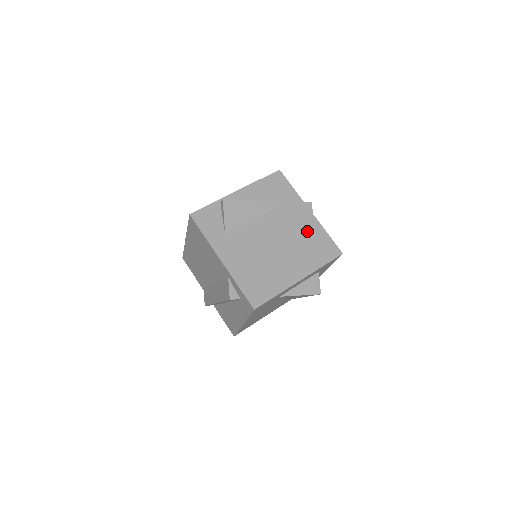
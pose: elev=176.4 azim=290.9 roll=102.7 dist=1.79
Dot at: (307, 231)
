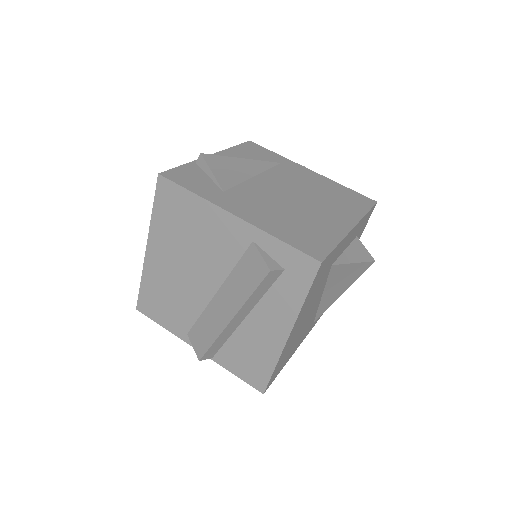
Dot at: (322, 185)
